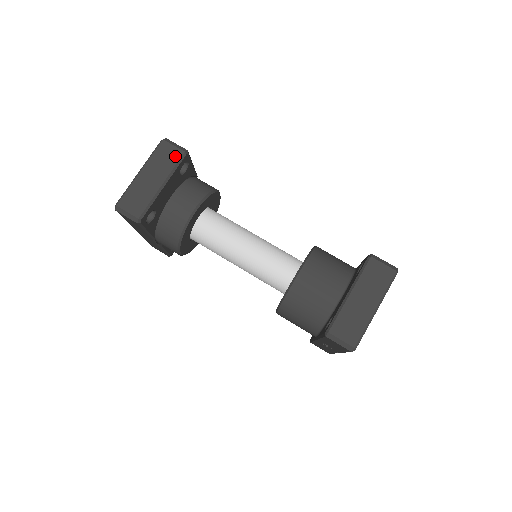
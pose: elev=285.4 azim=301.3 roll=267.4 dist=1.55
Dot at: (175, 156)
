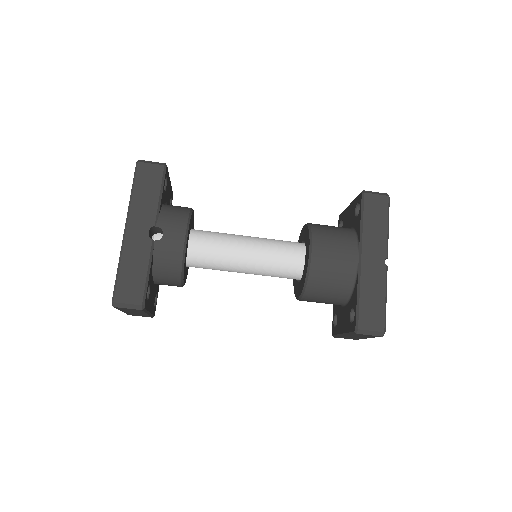
Dot at: occluded
